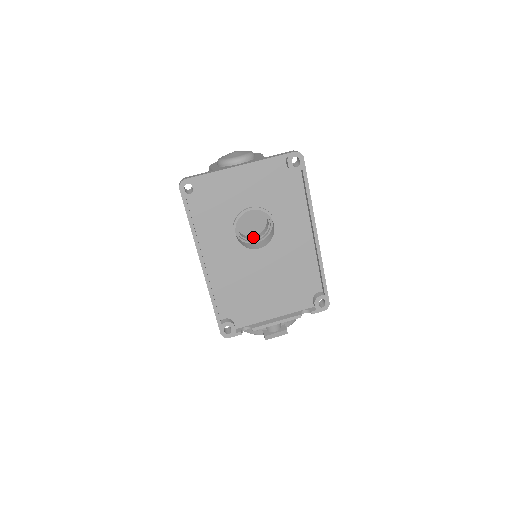
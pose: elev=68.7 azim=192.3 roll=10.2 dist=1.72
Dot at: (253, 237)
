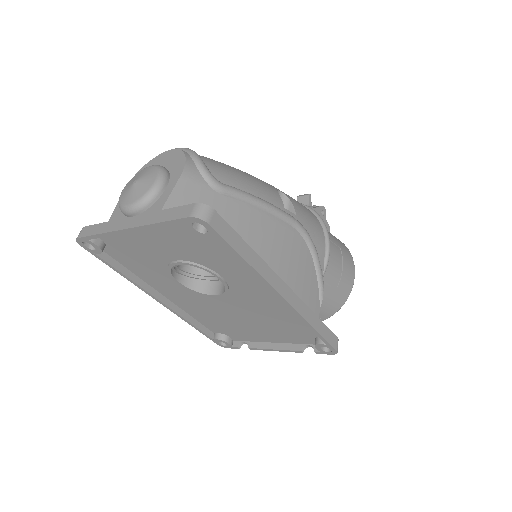
Dot at: occluded
